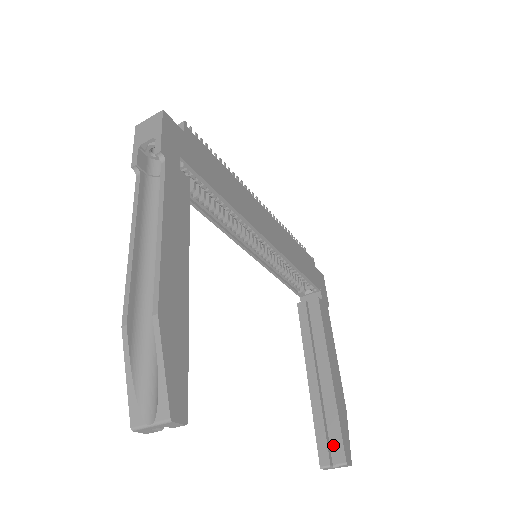
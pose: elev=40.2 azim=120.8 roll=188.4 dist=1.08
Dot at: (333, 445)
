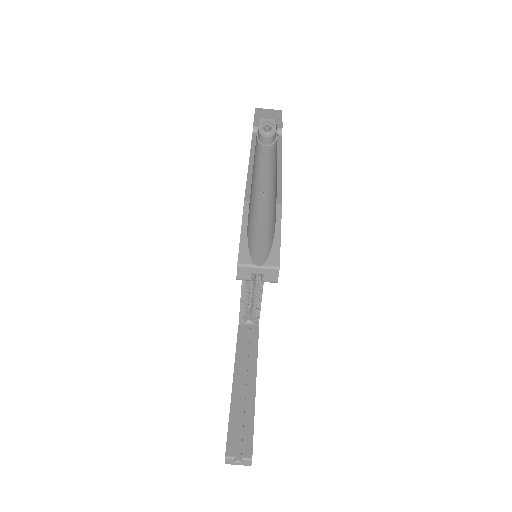
Dot at: (243, 441)
